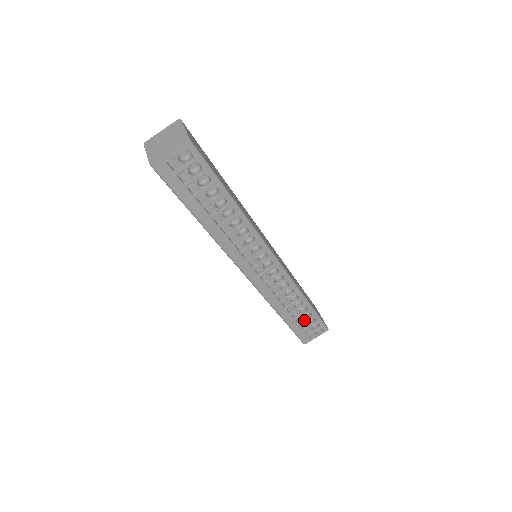
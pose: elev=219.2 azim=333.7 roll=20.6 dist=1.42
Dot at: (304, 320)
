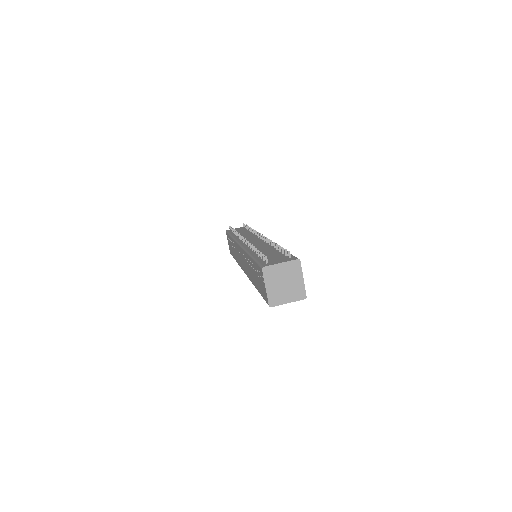
Dot at: occluded
